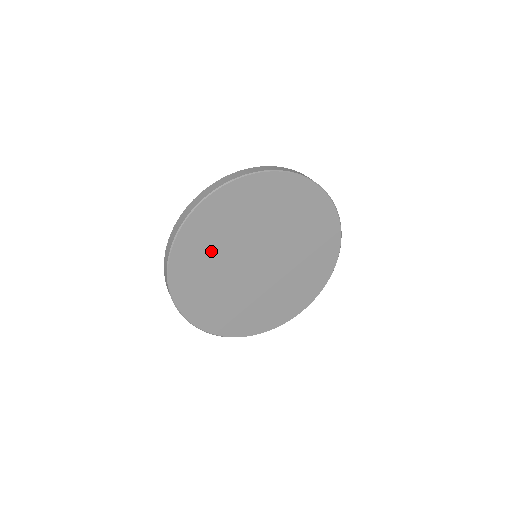
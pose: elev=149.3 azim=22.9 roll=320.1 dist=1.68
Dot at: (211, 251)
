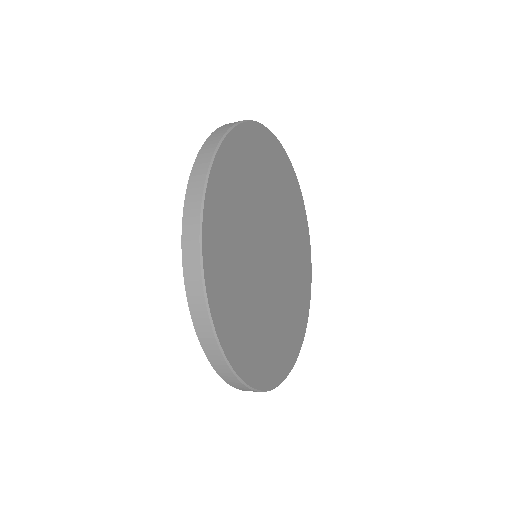
Dot at: (239, 287)
